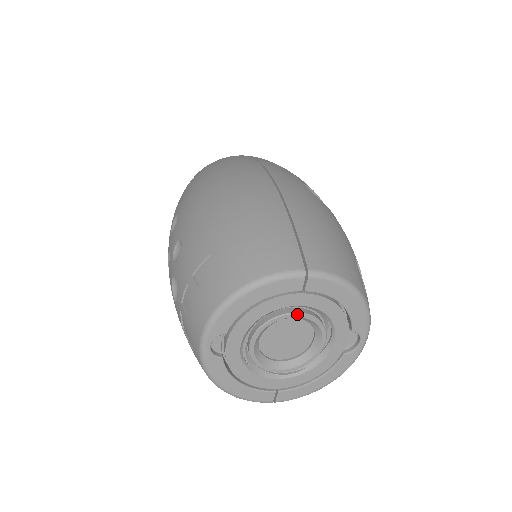
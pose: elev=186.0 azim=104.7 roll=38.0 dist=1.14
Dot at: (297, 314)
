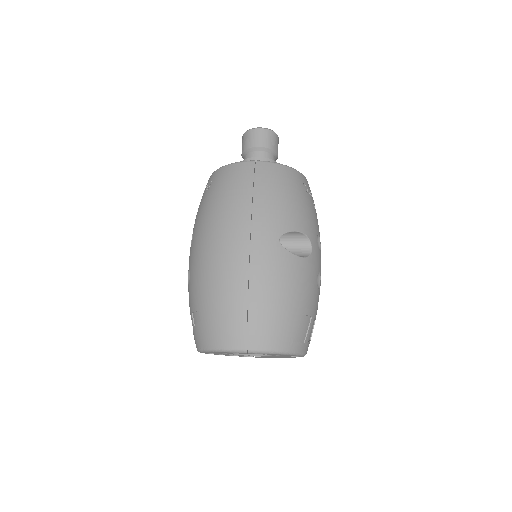
Dot at: occluded
